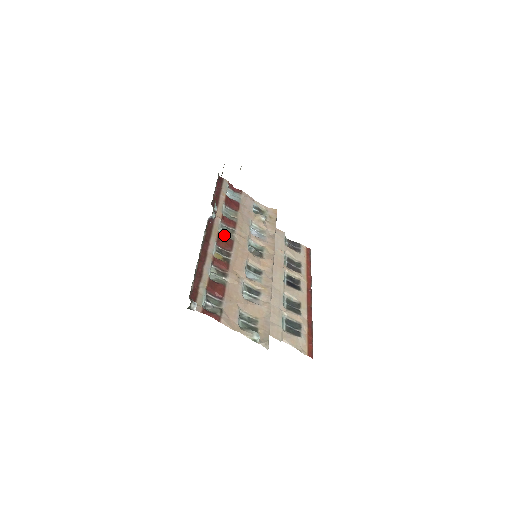
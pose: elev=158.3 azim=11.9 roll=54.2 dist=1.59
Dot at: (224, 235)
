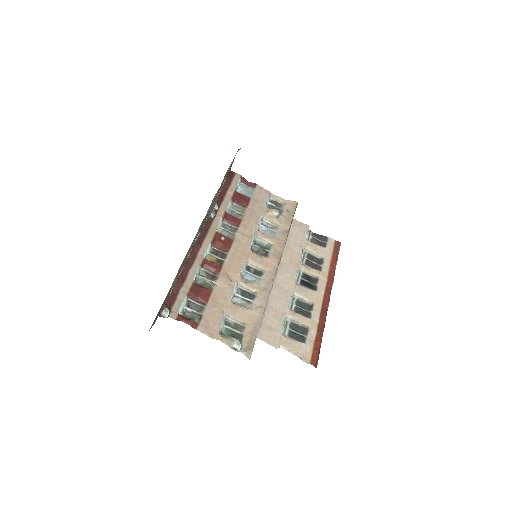
Dot at: (224, 235)
